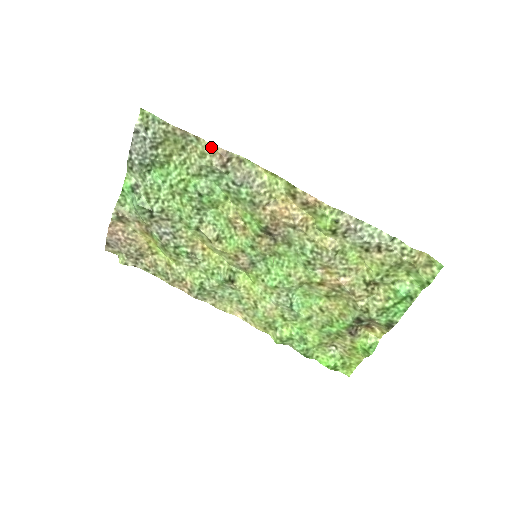
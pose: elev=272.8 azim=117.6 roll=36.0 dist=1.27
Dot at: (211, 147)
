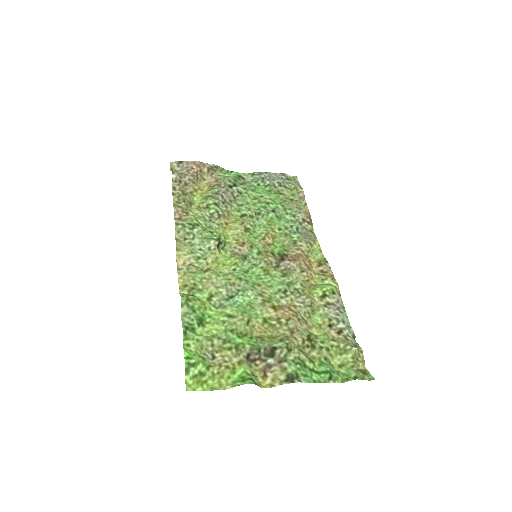
Dot at: (308, 212)
